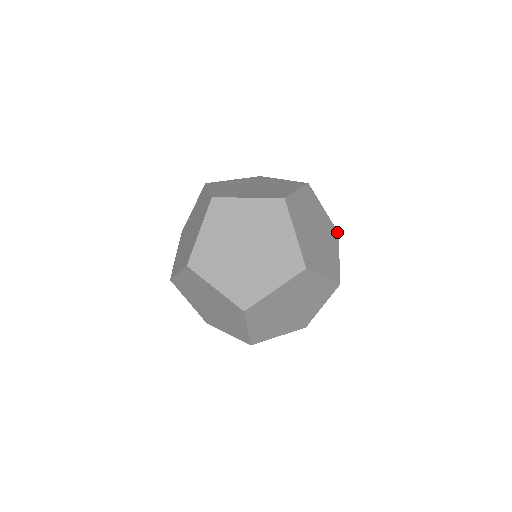
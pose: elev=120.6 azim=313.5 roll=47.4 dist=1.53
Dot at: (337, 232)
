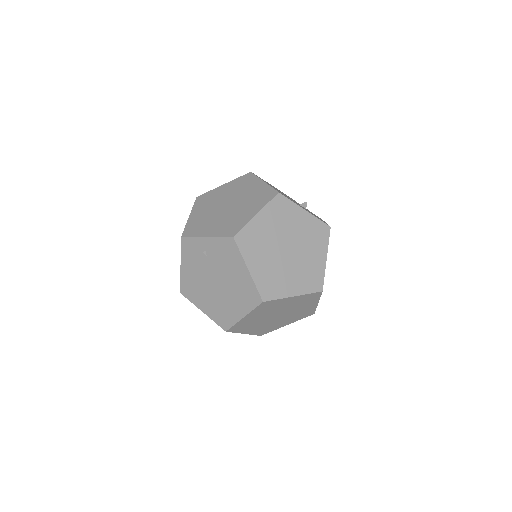
Dot at: occluded
